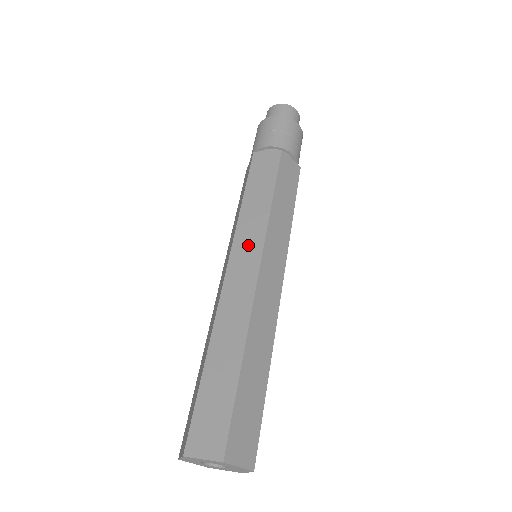
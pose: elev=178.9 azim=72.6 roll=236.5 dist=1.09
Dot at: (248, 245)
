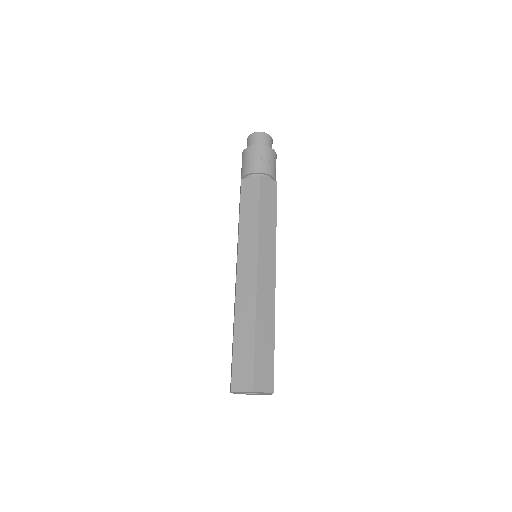
Dot at: (248, 253)
